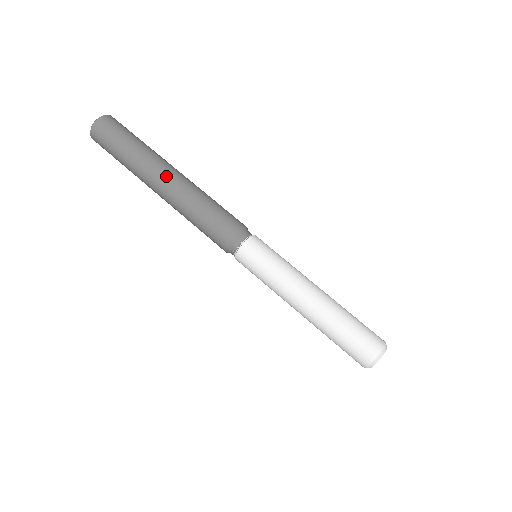
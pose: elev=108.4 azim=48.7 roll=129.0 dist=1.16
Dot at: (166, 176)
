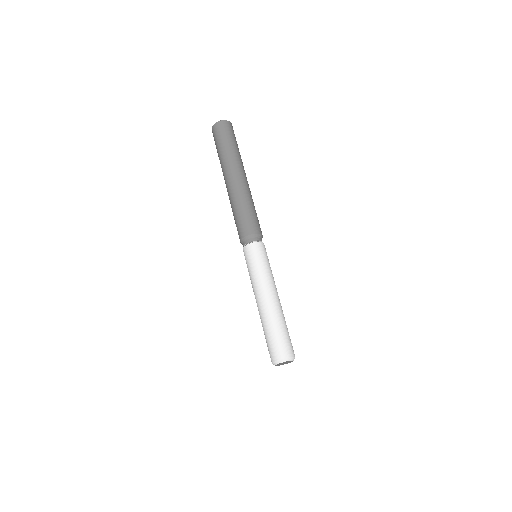
Dot at: (233, 177)
